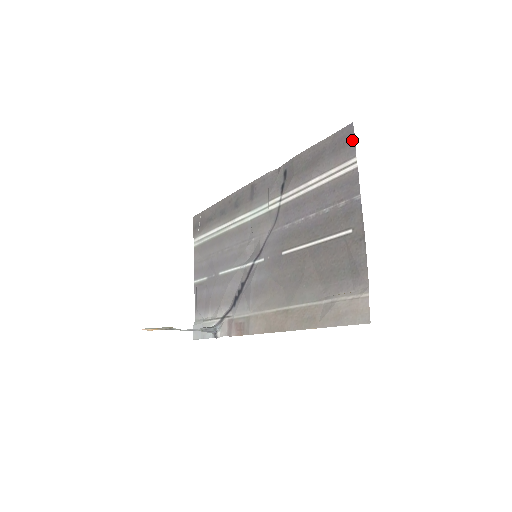
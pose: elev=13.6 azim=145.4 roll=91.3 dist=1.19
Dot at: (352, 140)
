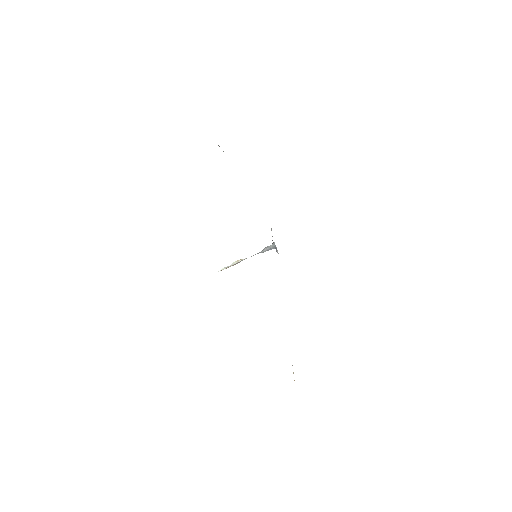
Dot at: occluded
